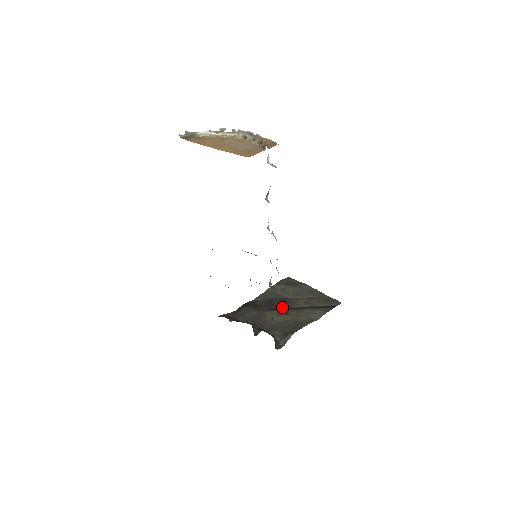
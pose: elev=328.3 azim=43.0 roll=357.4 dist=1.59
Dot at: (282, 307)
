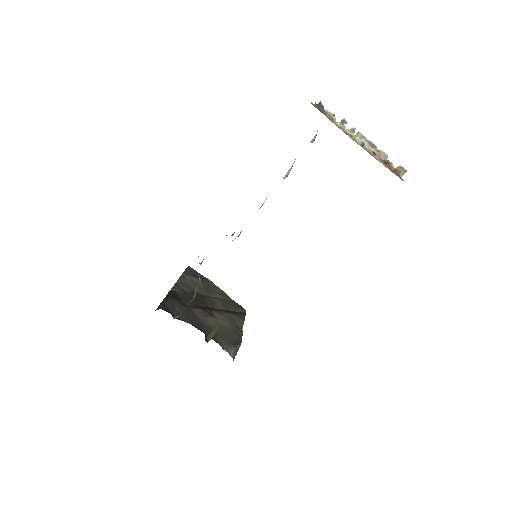
Dot at: (204, 306)
